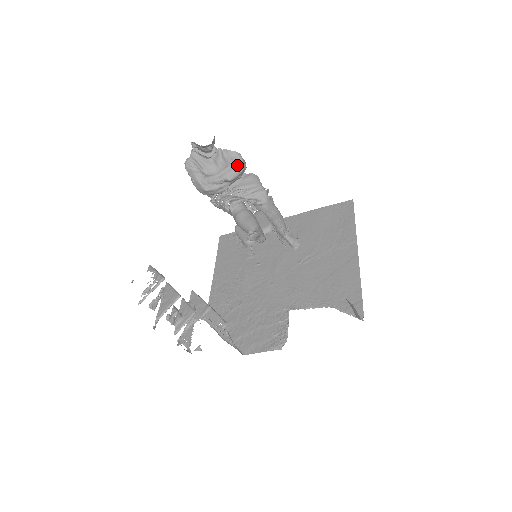
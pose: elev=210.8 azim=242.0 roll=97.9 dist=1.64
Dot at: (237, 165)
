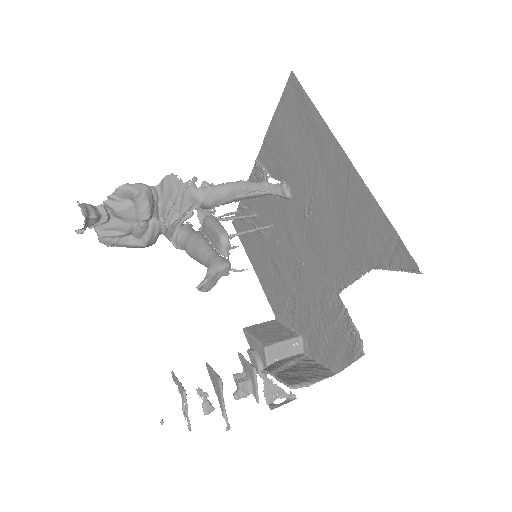
Dot at: (135, 199)
